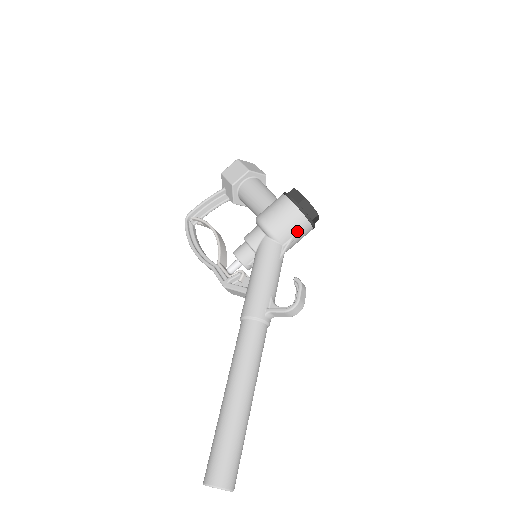
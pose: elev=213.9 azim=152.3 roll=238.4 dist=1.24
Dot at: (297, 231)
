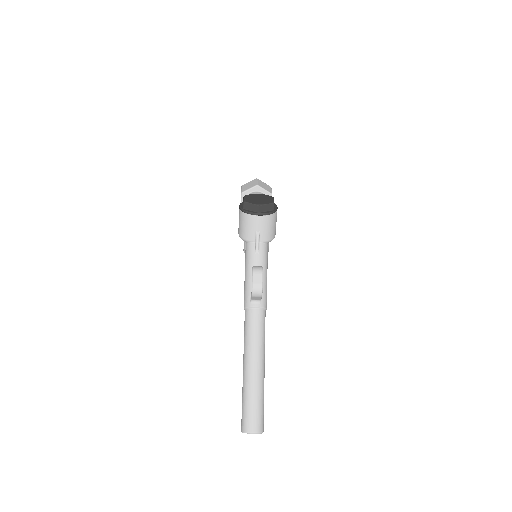
Dot at: (255, 227)
